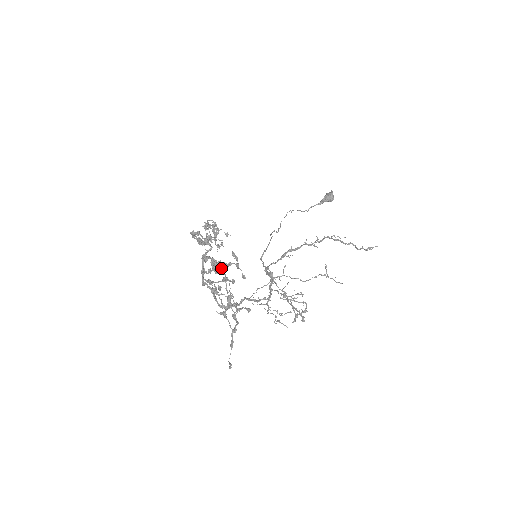
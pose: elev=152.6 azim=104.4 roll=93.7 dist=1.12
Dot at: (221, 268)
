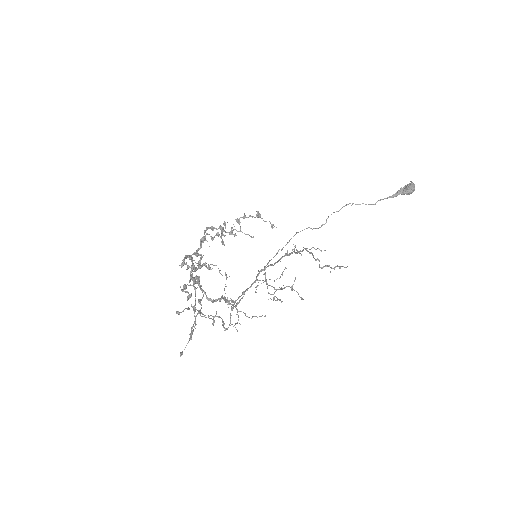
Dot at: (199, 267)
